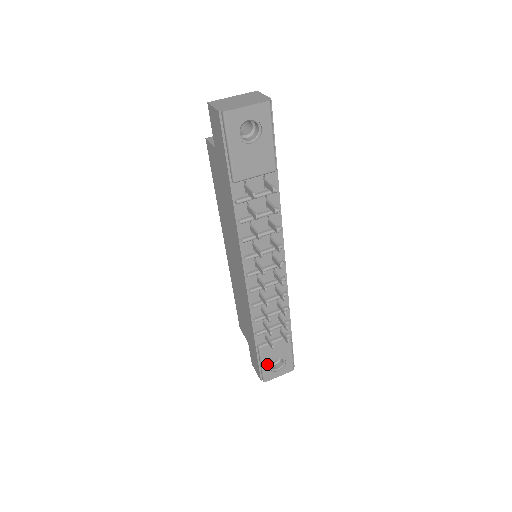
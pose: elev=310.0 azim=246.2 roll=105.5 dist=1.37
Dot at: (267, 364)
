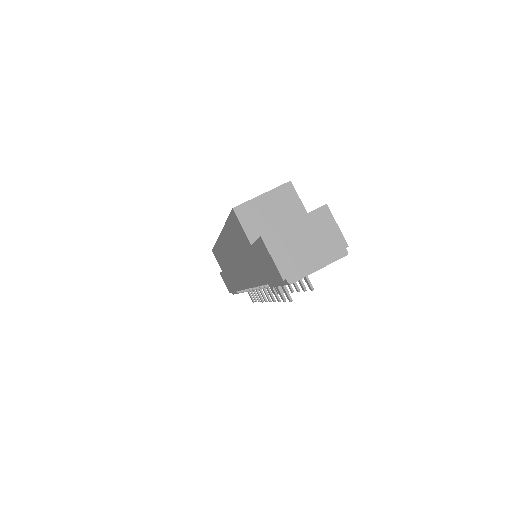
Dot at: occluded
